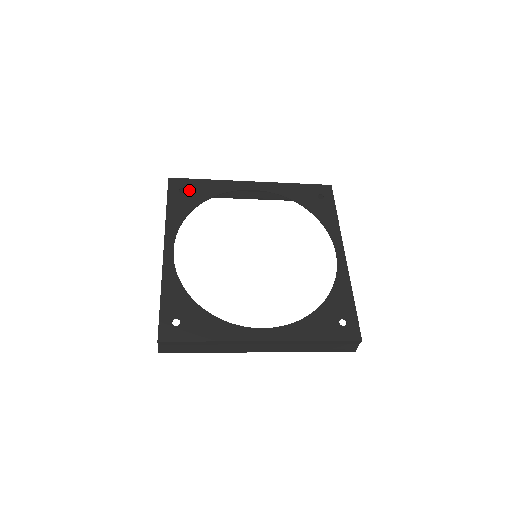
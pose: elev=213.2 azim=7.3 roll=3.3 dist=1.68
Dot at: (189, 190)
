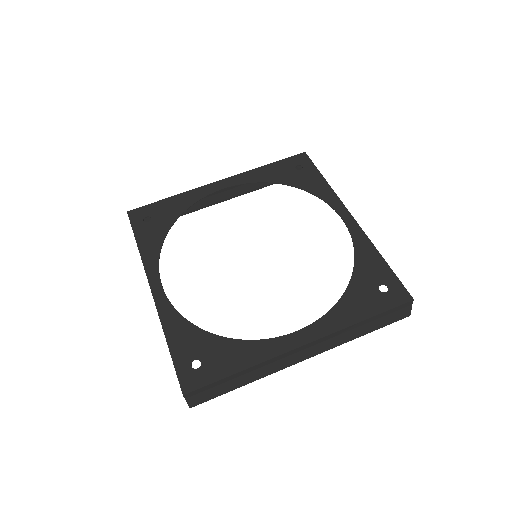
Dot at: (154, 215)
